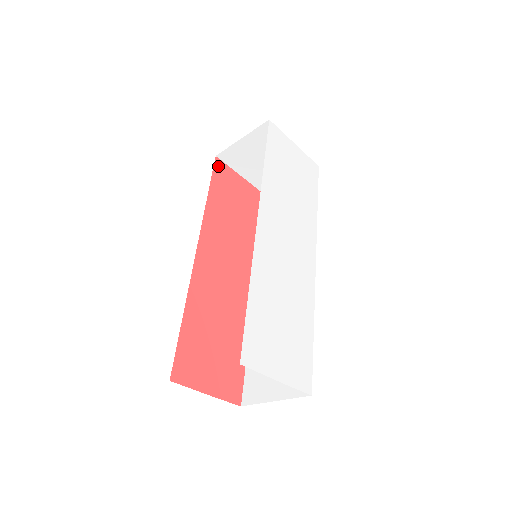
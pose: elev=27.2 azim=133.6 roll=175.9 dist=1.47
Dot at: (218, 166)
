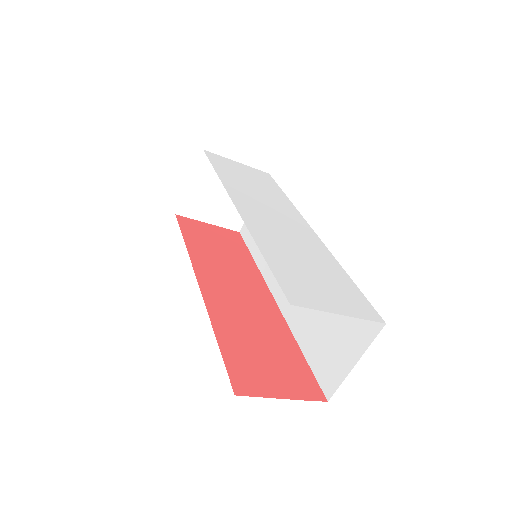
Dot at: (182, 221)
